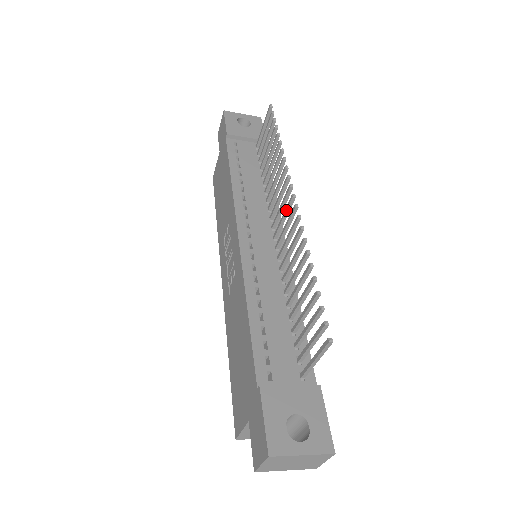
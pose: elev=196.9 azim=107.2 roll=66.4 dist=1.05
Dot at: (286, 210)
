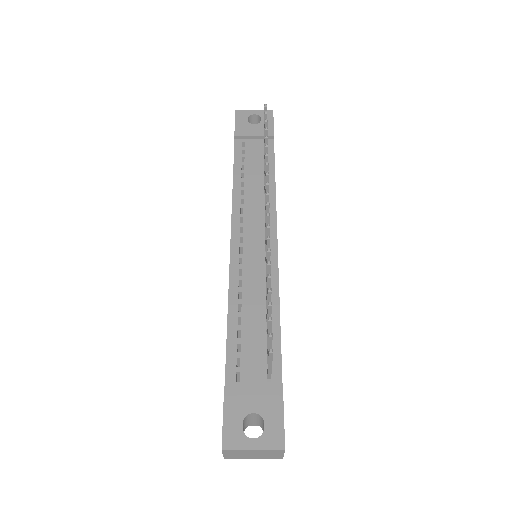
Dot at: occluded
